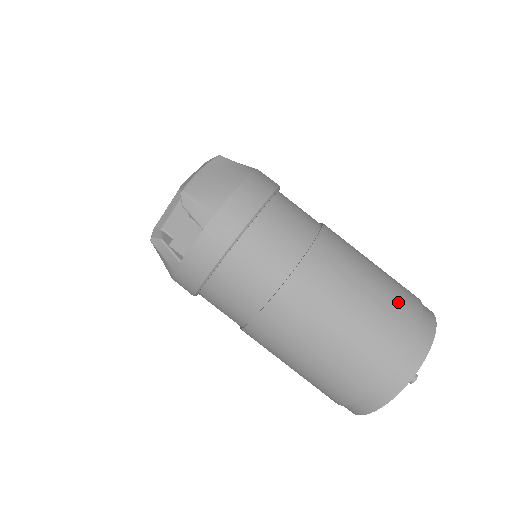
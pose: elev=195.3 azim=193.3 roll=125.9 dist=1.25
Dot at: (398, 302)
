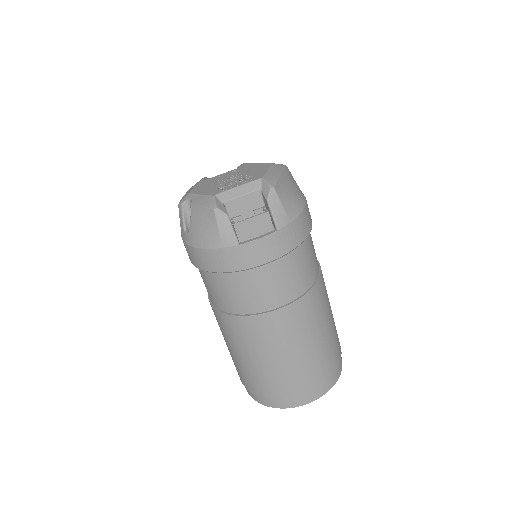
Dot at: (337, 334)
